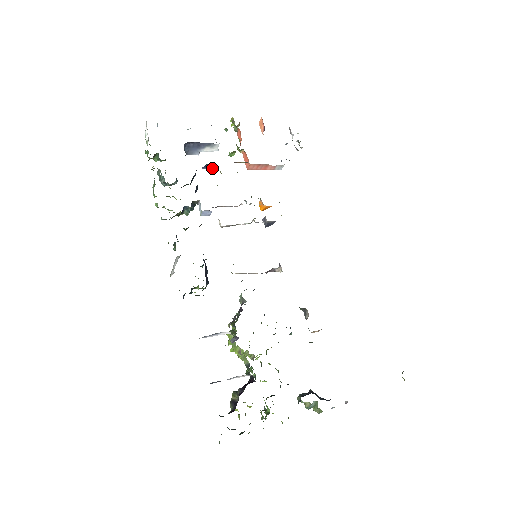
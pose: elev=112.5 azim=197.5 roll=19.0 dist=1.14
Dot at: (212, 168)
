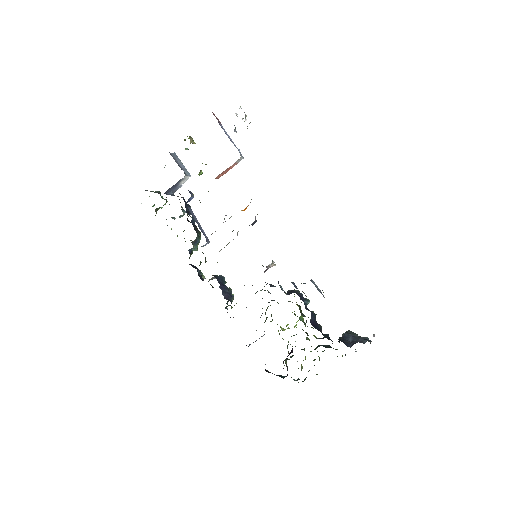
Dot at: occluded
